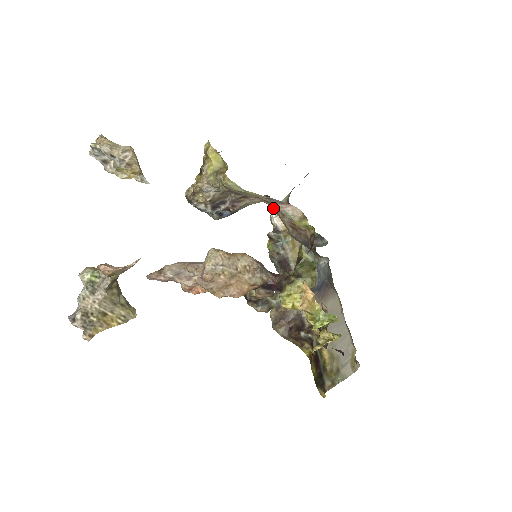
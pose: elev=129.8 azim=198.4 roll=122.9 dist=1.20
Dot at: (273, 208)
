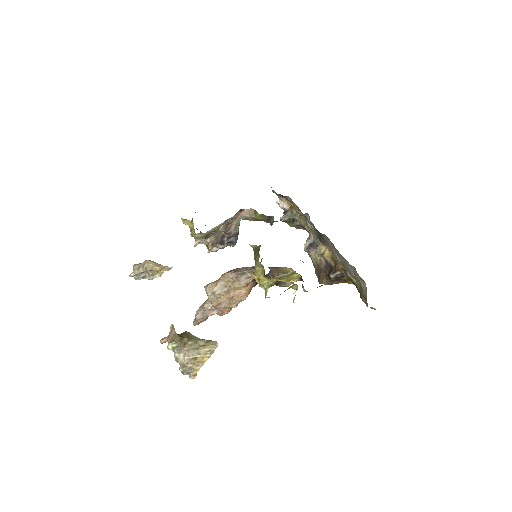
Dot at: occluded
